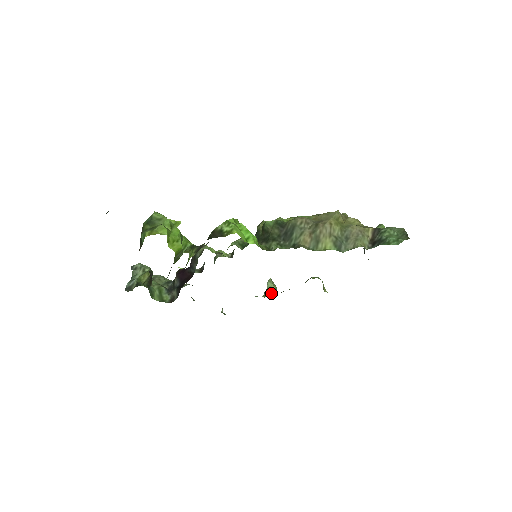
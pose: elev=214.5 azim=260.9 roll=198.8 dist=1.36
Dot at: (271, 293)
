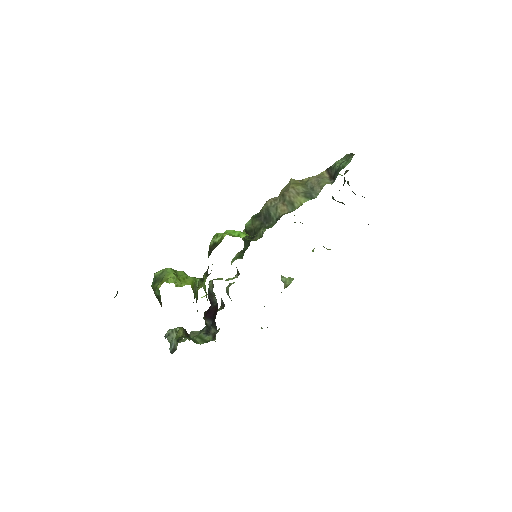
Dot at: (289, 281)
